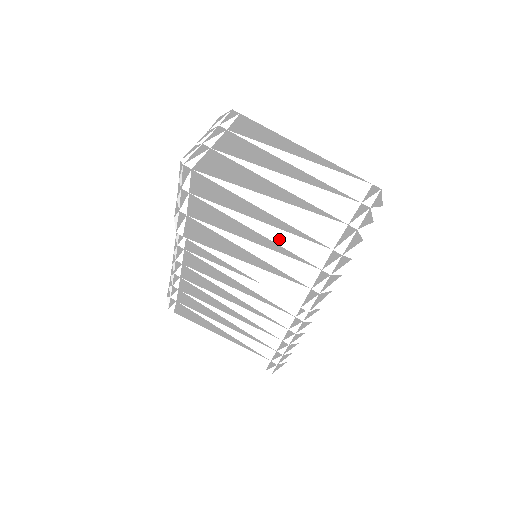
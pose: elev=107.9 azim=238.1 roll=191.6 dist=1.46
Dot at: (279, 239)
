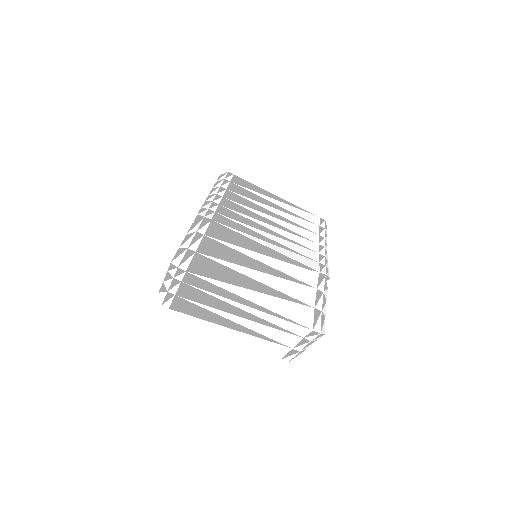
Dot at: occluded
